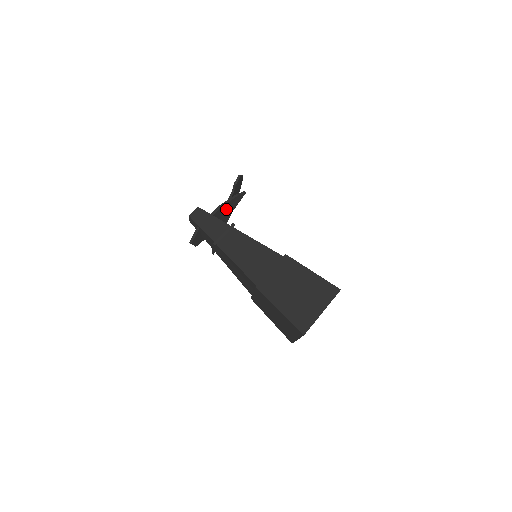
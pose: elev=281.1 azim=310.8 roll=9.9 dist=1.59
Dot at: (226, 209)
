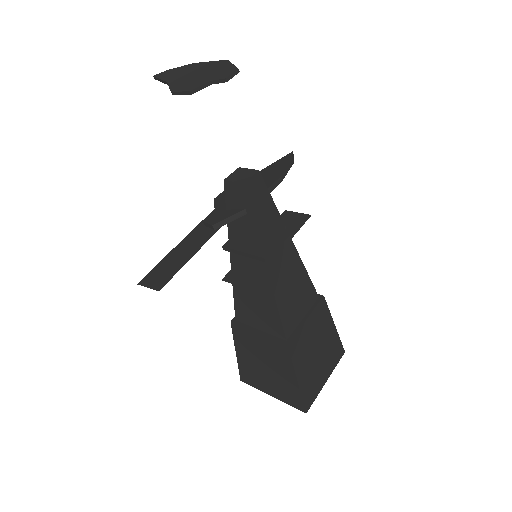
Dot at: occluded
